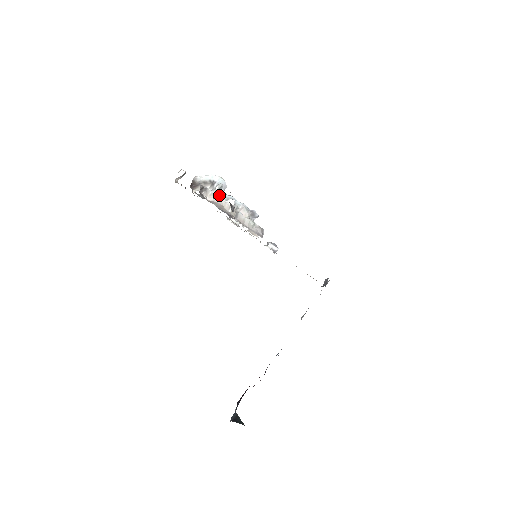
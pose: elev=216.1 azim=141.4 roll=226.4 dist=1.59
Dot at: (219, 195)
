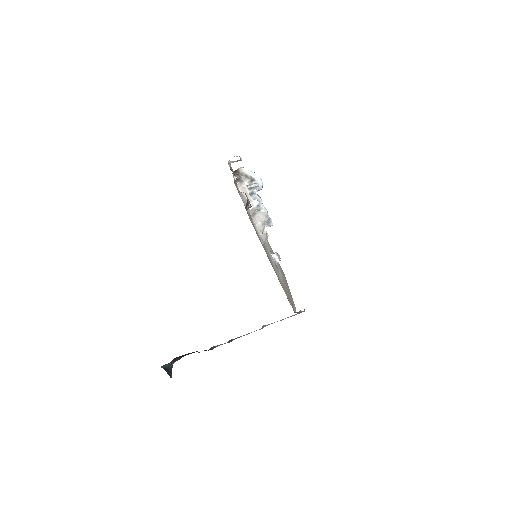
Dot at: (252, 192)
